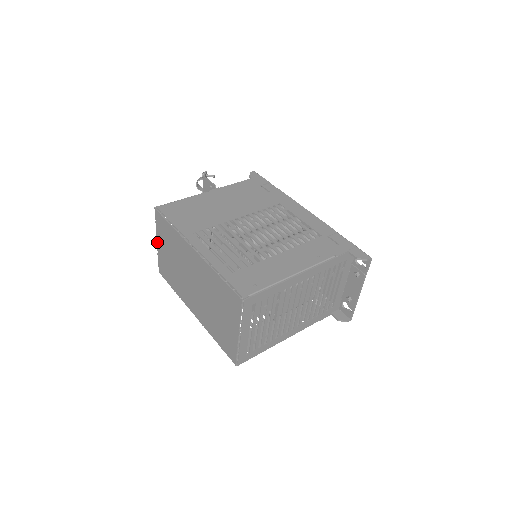
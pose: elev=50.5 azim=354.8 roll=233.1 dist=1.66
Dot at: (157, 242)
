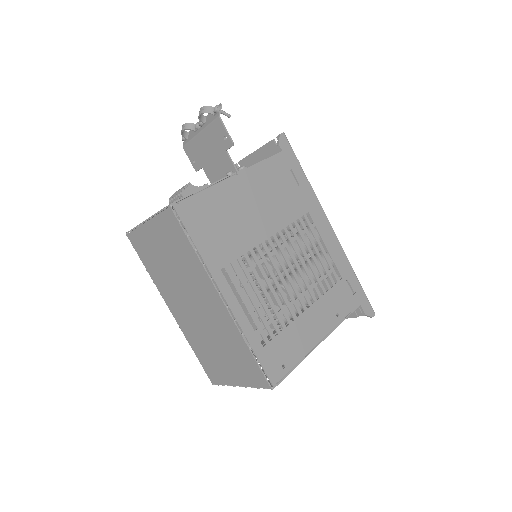
Dot at: (146, 223)
